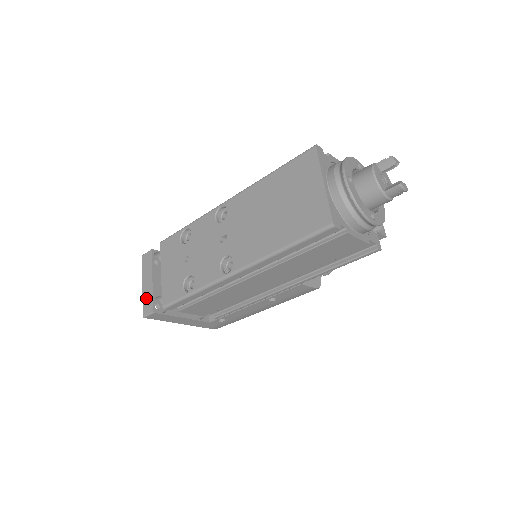
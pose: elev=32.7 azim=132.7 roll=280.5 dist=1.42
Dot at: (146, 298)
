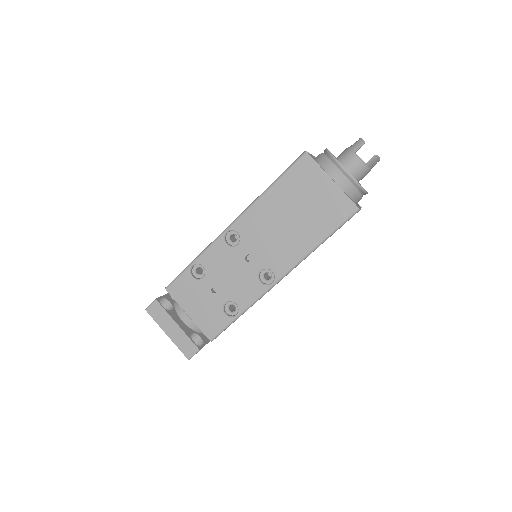
Dot at: (181, 343)
